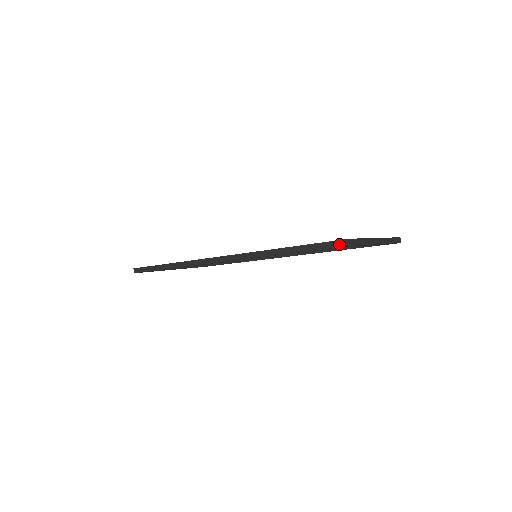
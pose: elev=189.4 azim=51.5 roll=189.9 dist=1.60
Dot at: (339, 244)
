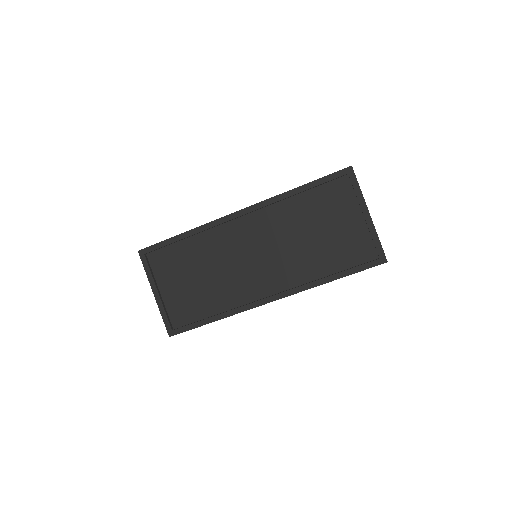
Dot at: (344, 169)
